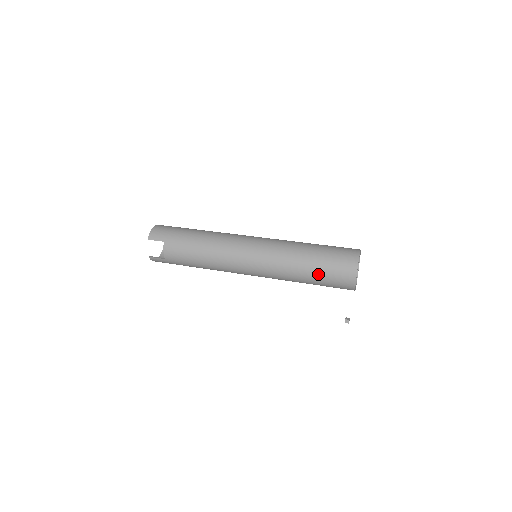
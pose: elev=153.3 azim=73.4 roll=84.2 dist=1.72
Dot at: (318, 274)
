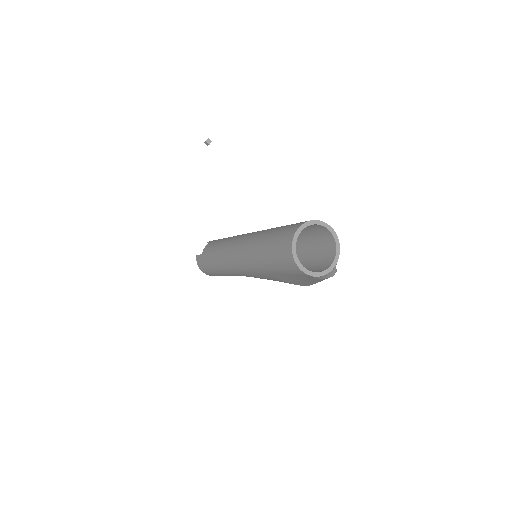
Dot at: (273, 235)
